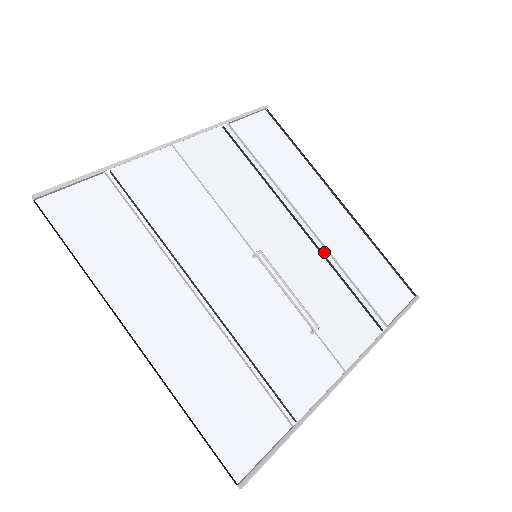
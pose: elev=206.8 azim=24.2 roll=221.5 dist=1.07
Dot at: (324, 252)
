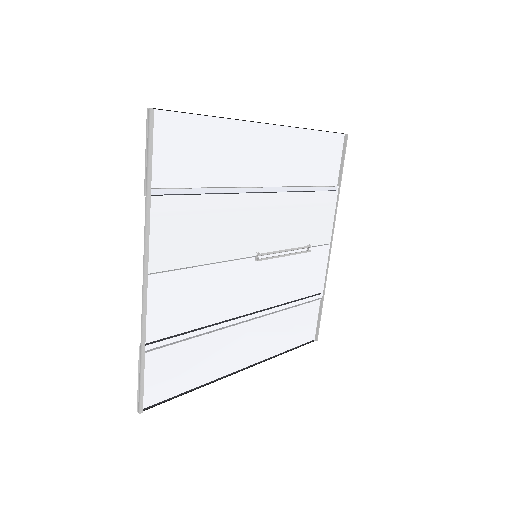
Dot at: (286, 192)
